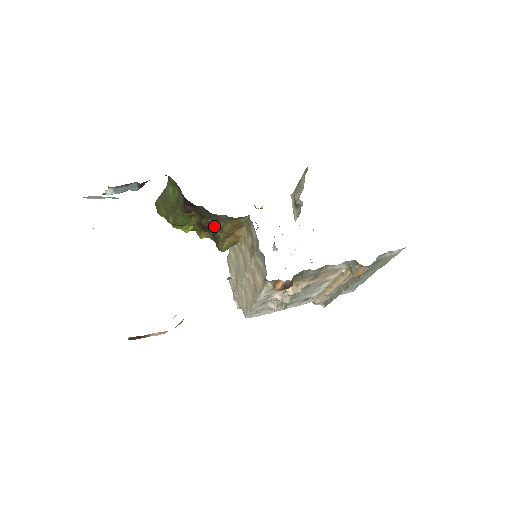
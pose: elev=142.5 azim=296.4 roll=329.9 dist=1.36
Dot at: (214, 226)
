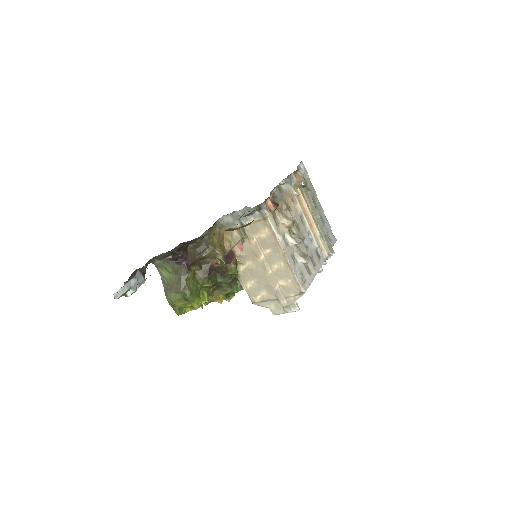
Dot at: (211, 260)
